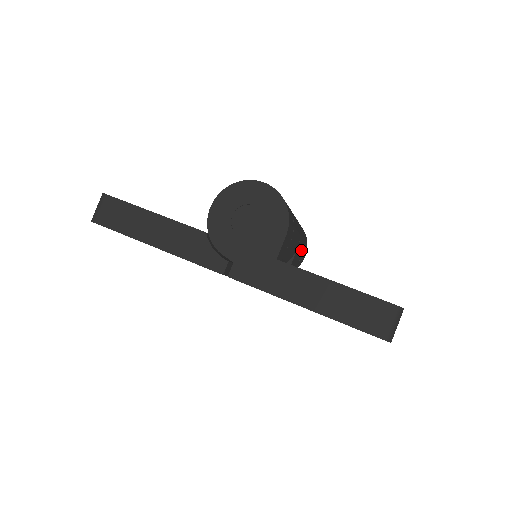
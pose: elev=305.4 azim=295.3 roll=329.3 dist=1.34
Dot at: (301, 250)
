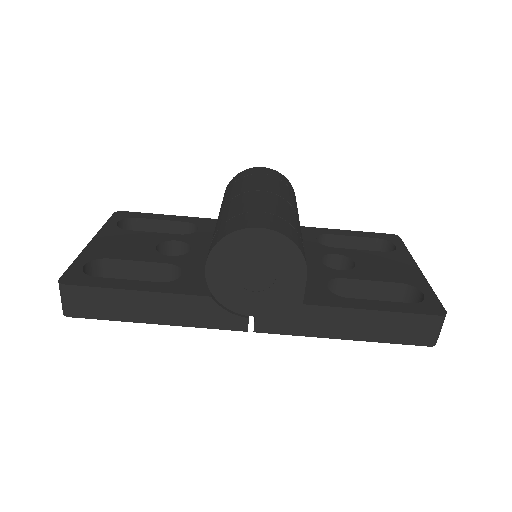
Dot at: occluded
